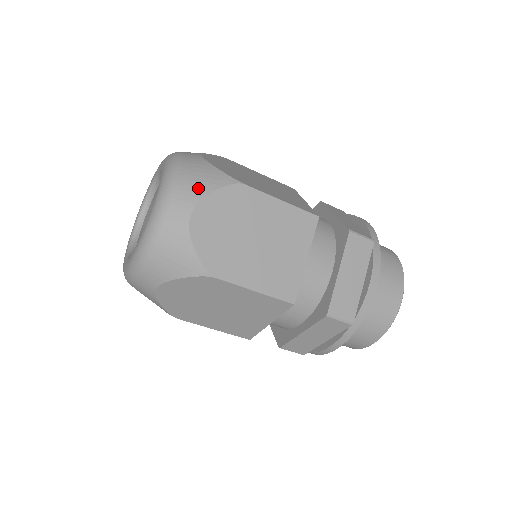
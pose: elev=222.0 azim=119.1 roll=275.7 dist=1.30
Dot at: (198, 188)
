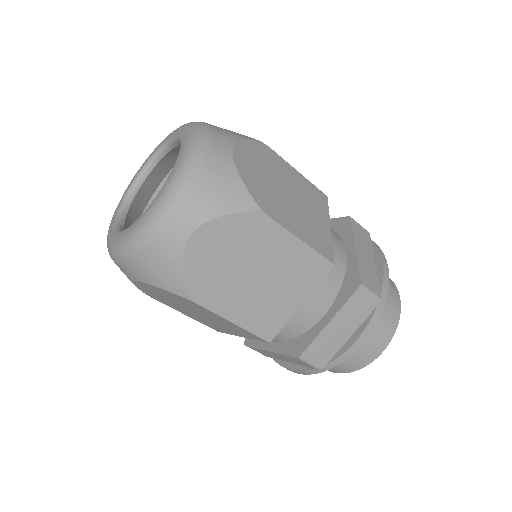
Dot at: (210, 205)
